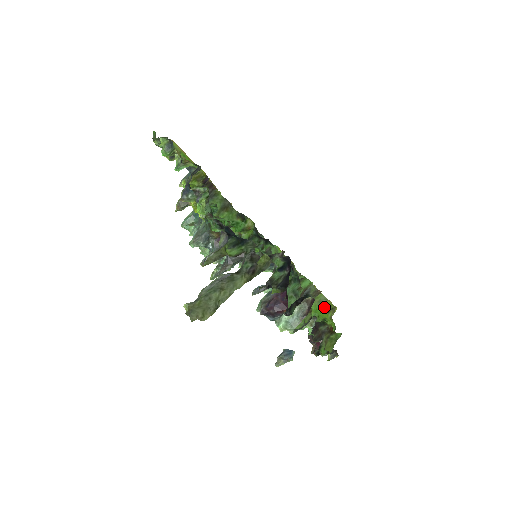
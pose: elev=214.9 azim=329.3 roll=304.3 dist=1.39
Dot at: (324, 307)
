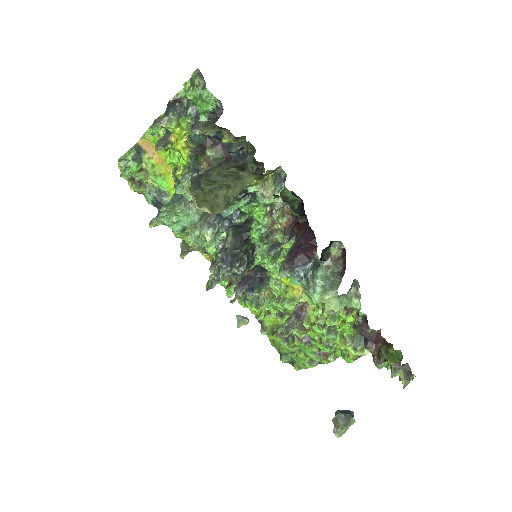
Dot at: occluded
